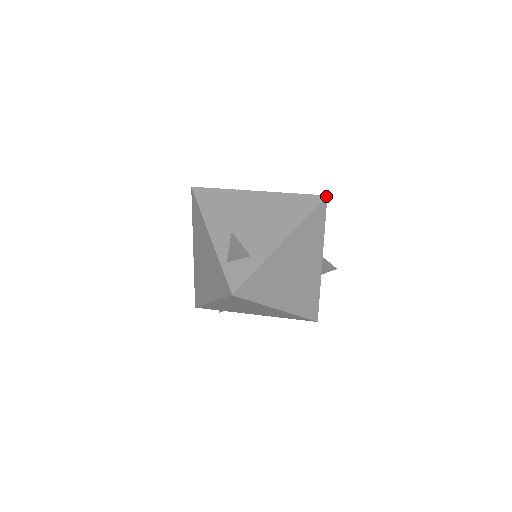
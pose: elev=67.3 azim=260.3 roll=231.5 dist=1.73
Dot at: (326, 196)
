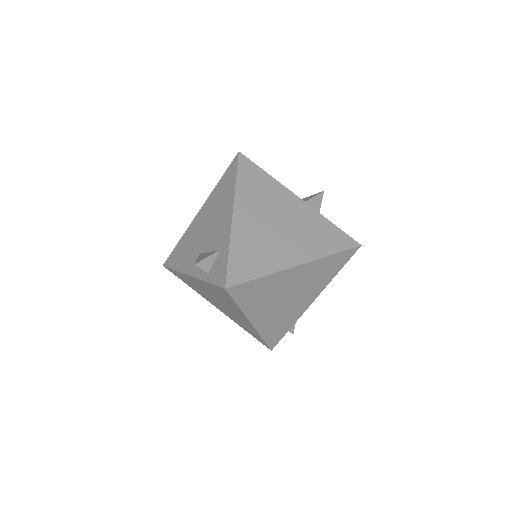
Dot at: (238, 153)
